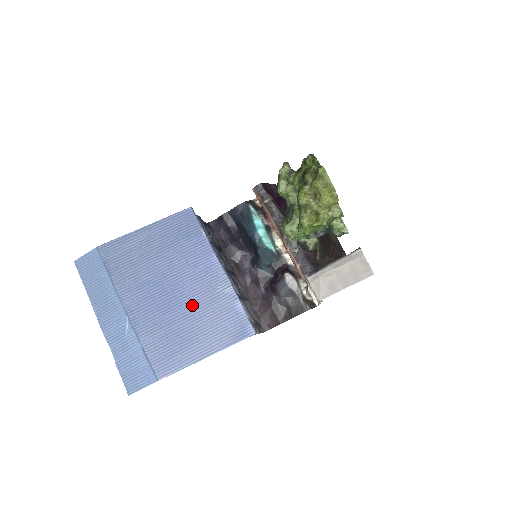
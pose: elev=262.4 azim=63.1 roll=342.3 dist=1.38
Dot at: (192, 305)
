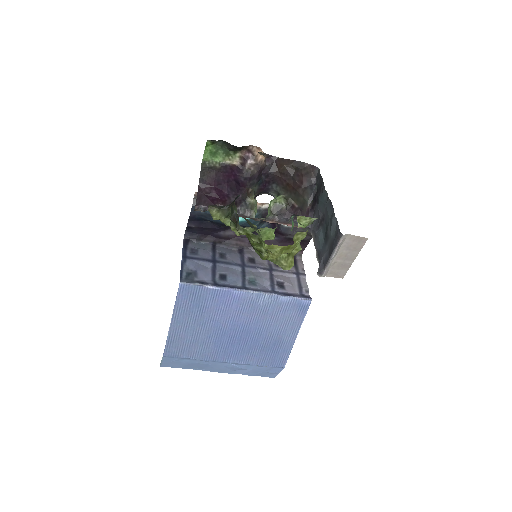
Dot at: (256, 325)
